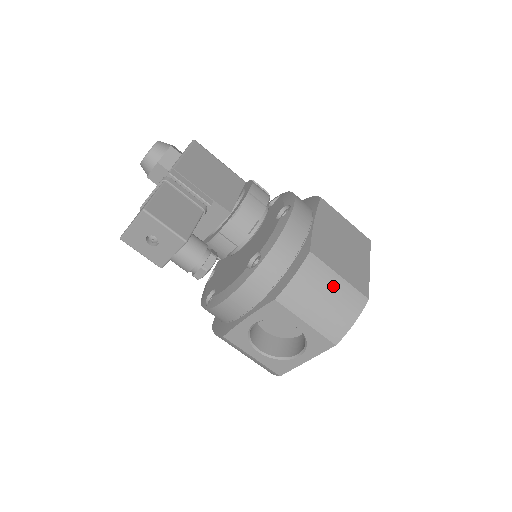
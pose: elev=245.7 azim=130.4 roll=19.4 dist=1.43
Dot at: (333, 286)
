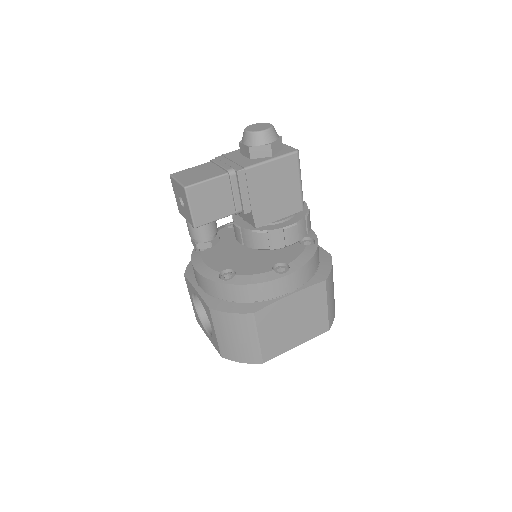
Dot at: (248, 339)
